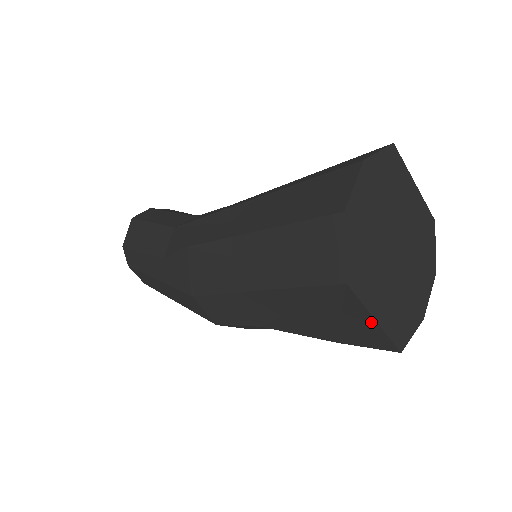
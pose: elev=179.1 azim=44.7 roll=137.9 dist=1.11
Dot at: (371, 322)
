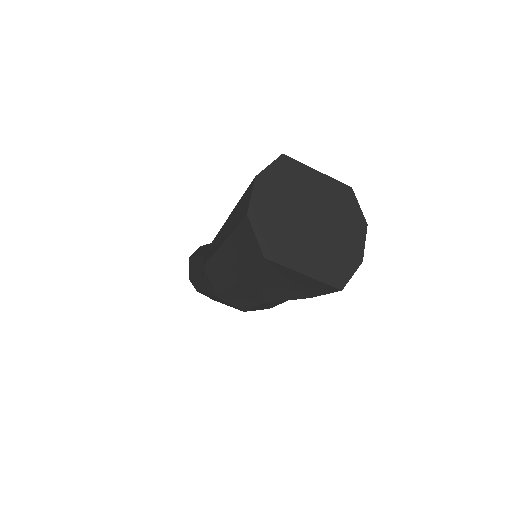
Dot at: (304, 276)
